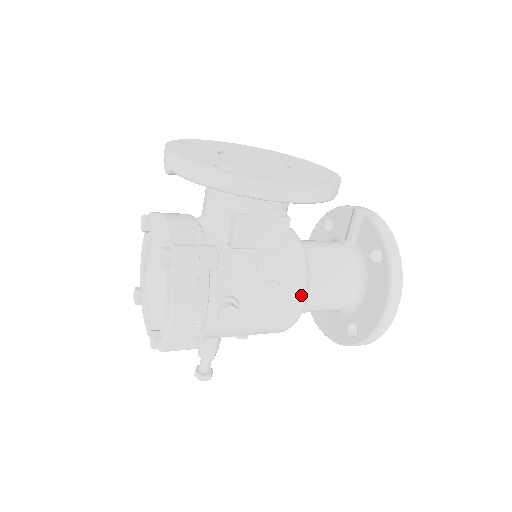
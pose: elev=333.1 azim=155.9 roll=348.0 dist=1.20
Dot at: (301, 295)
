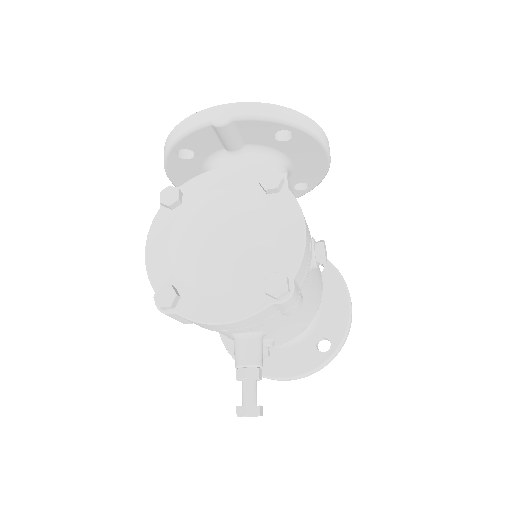
Dot at: (320, 272)
